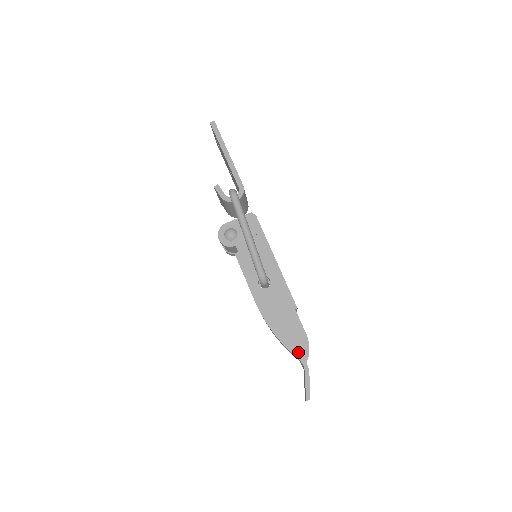
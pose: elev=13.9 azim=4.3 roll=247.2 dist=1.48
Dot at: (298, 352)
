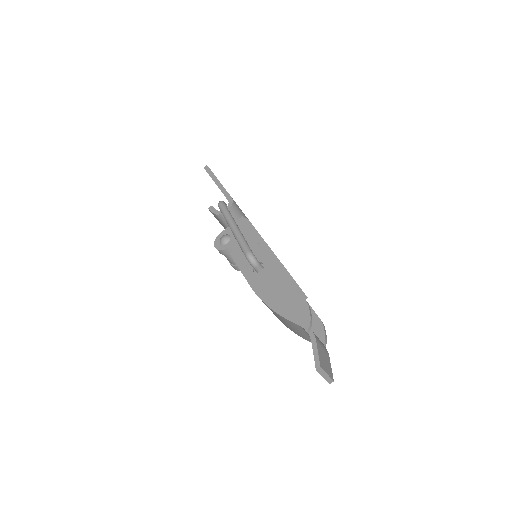
Dot at: (299, 319)
